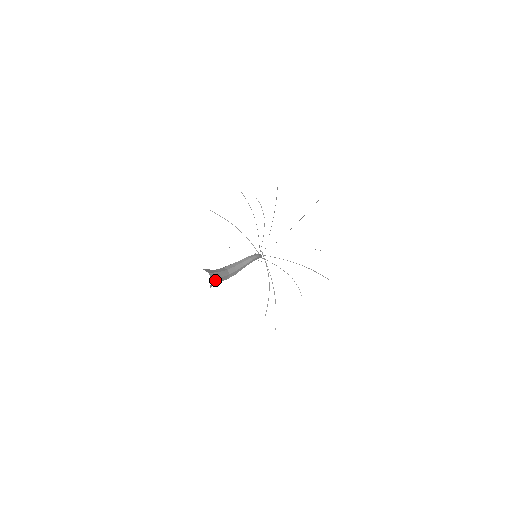
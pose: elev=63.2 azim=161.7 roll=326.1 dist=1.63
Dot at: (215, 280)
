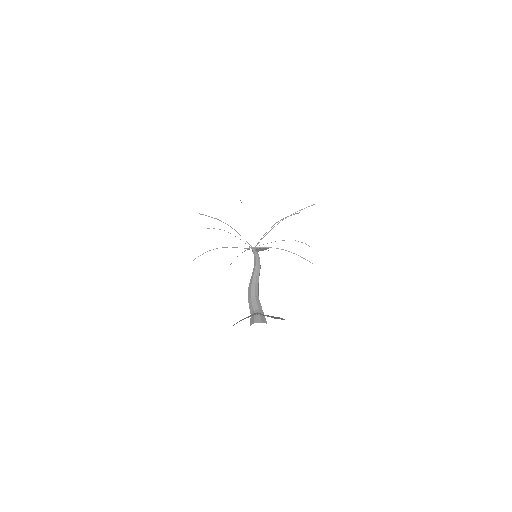
Dot at: occluded
